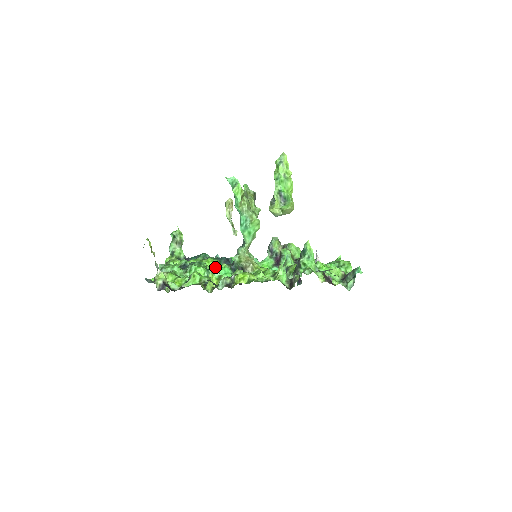
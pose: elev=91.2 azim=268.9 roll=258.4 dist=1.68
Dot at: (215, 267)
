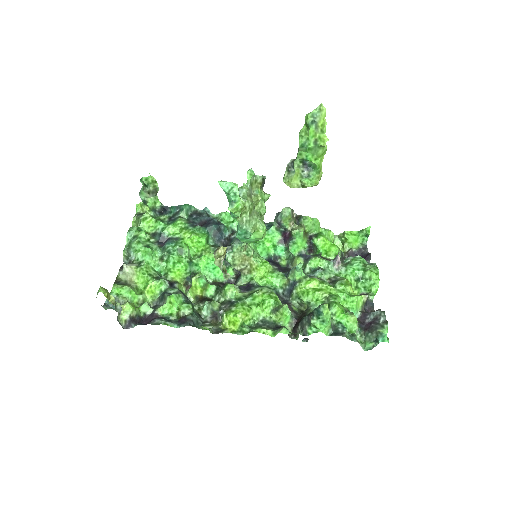
Dot at: (200, 259)
